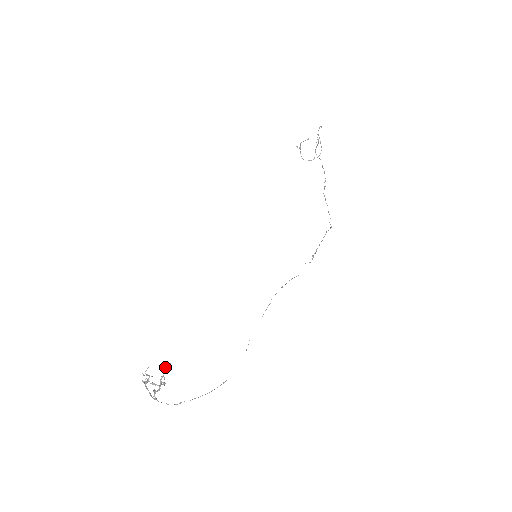
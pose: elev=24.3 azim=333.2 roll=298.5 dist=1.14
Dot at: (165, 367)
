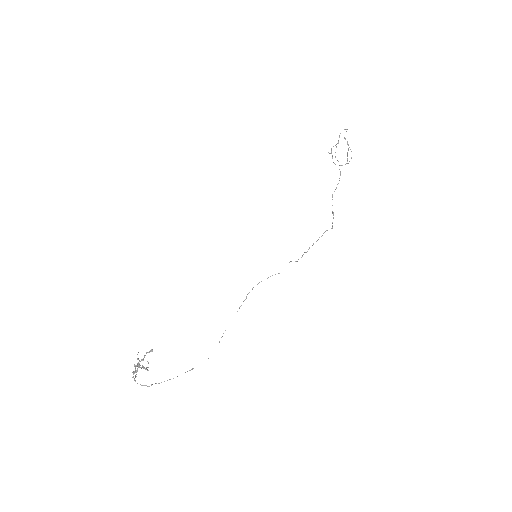
Dot at: (148, 352)
